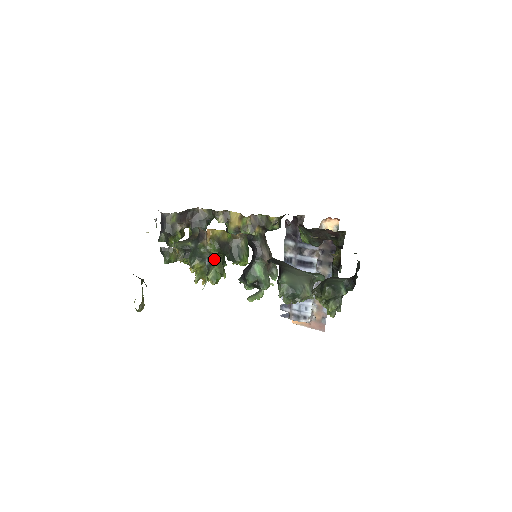
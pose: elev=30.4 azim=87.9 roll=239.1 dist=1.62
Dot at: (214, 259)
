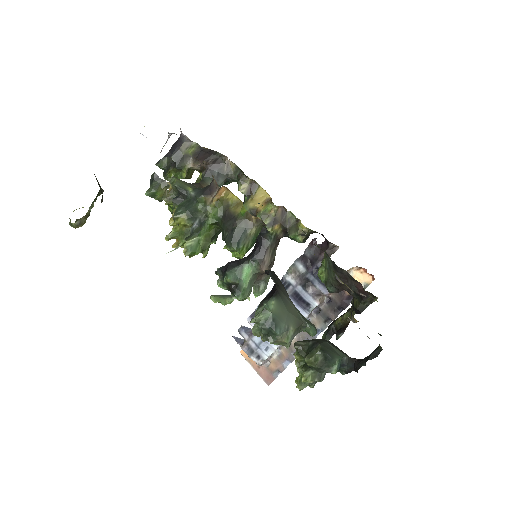
Dot at: (206, 226)
